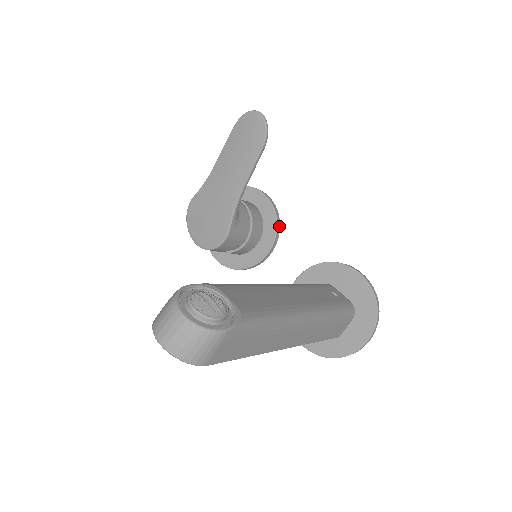
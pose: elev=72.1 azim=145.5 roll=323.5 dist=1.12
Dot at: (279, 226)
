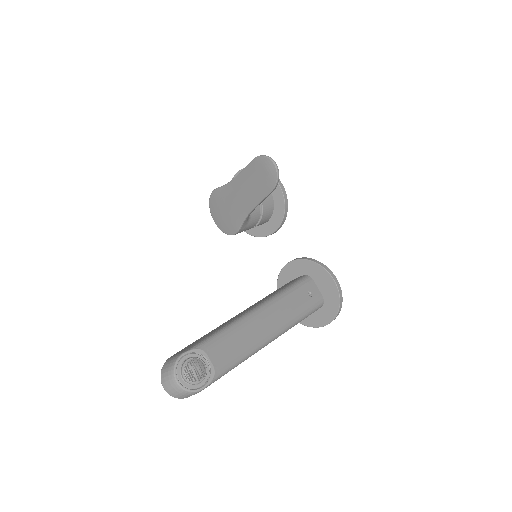
Dot at: (286, 215)
